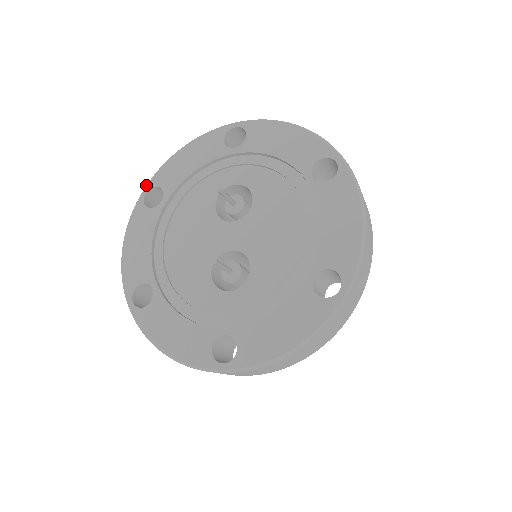
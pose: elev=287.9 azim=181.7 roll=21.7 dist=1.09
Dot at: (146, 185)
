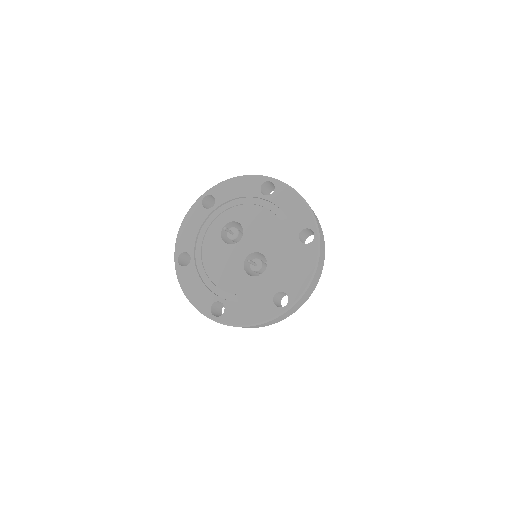
Dot at: (175, 256)
